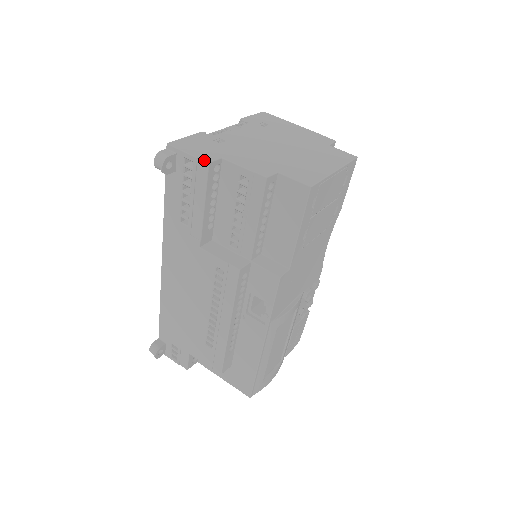
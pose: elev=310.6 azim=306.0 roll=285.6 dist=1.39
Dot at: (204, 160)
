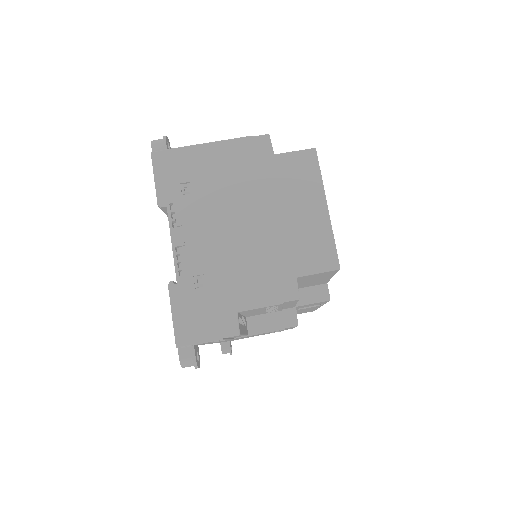
Dot at: (232, 336)
